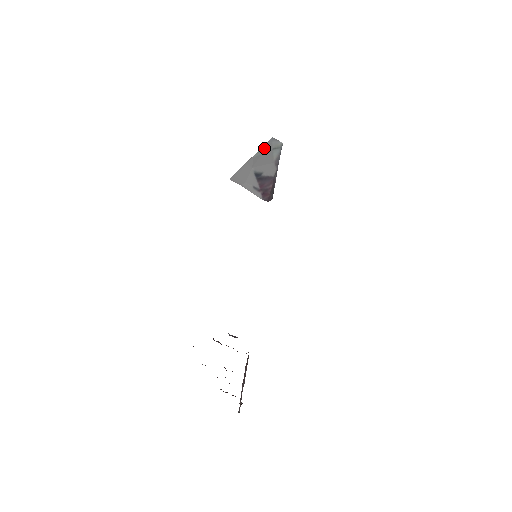
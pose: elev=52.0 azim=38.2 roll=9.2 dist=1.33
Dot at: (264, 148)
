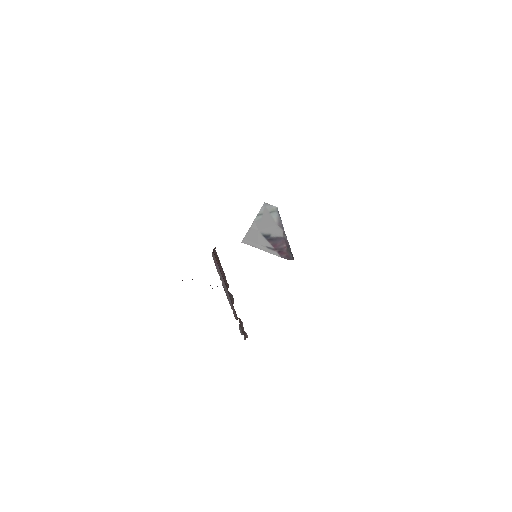
Dot at: (261, 213)
